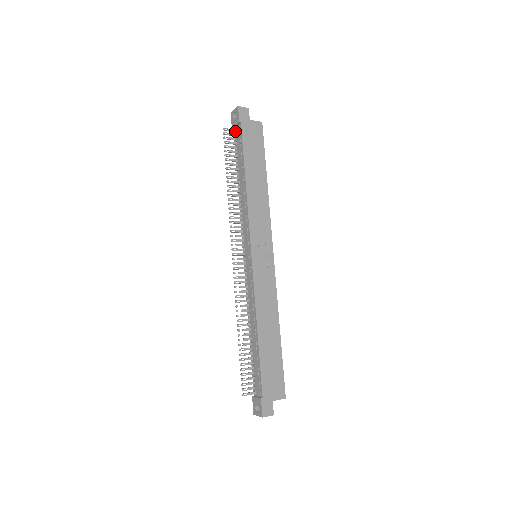
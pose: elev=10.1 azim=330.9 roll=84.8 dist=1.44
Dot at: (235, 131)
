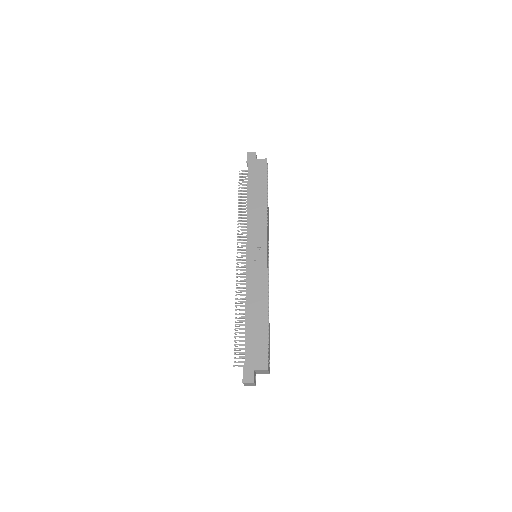
Dot at: occluded
